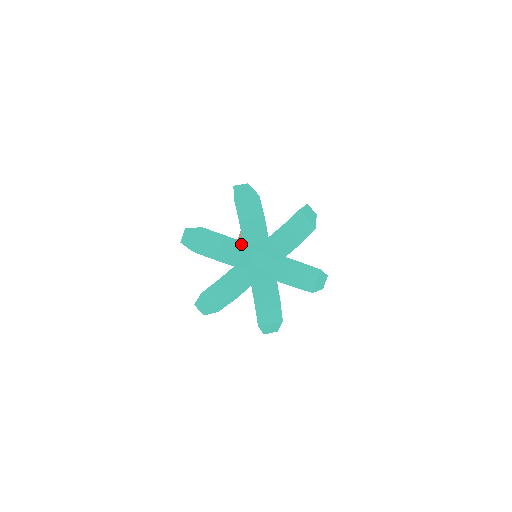
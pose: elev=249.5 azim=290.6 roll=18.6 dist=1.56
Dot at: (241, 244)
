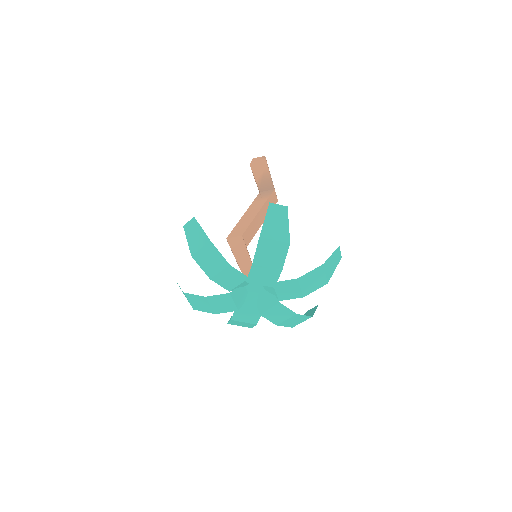
Dot at: (226, 296)
